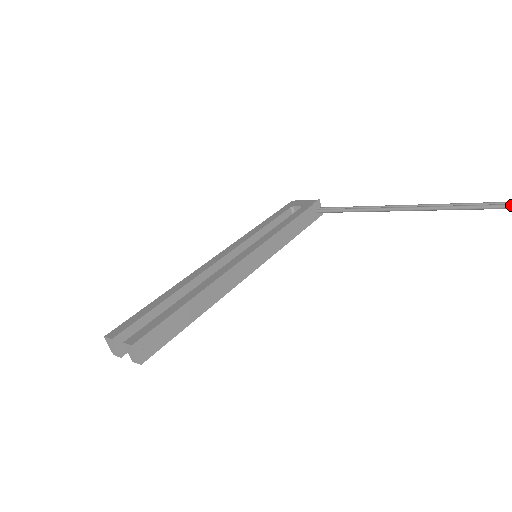
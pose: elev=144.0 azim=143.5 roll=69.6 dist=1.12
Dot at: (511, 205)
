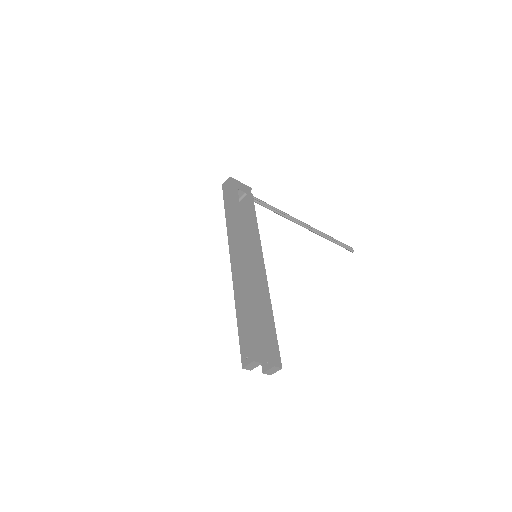
Dot at: (340, 244)
